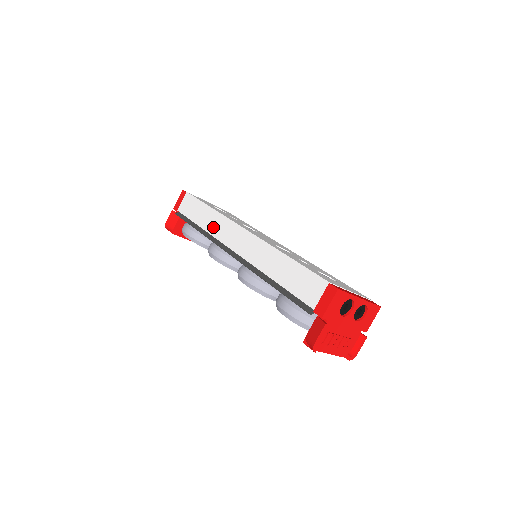
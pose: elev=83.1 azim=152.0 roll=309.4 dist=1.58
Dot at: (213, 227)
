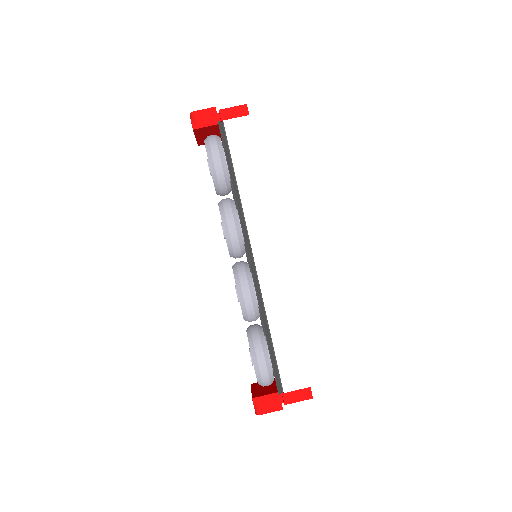
Dot at: (251, 205)
